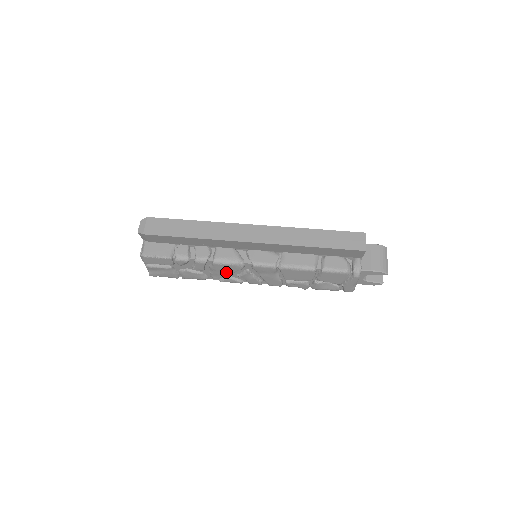
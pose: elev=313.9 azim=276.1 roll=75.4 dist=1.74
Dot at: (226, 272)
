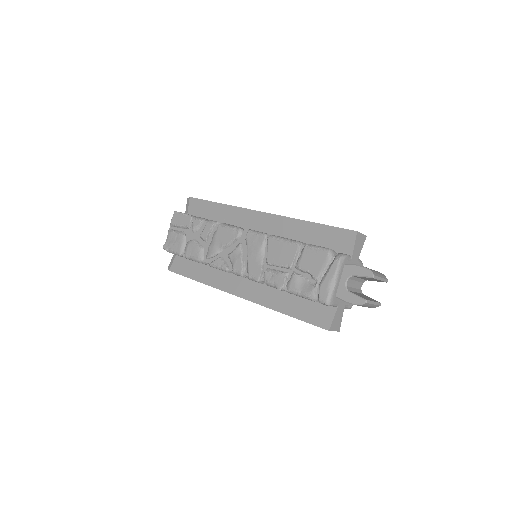
Dot at: (222, 243)
